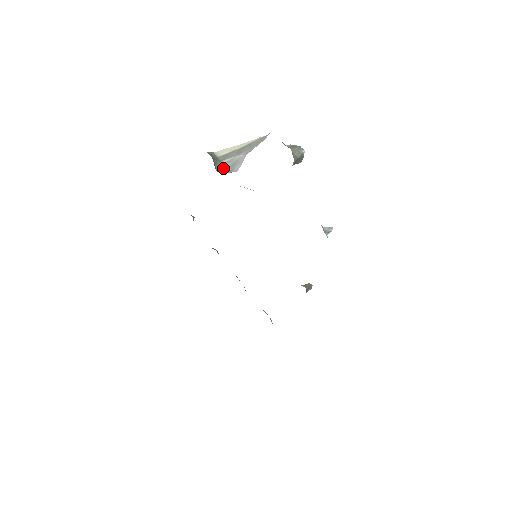
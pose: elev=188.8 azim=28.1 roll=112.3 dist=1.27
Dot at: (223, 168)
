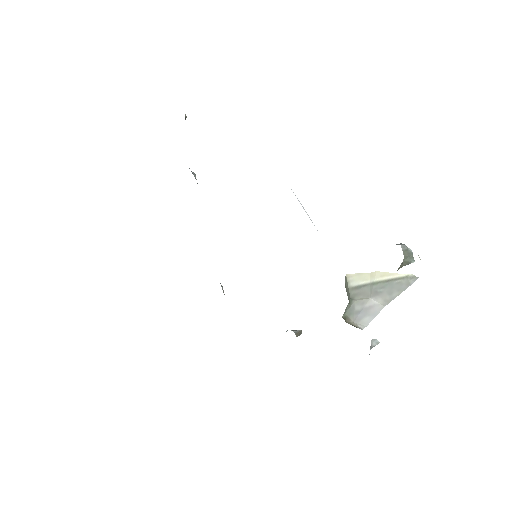
Dot at: (349, 310)
